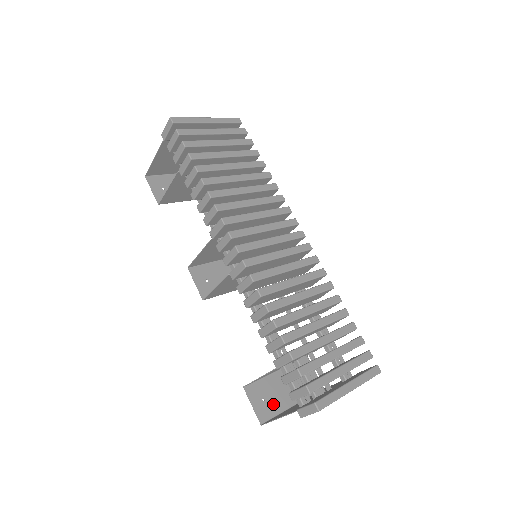
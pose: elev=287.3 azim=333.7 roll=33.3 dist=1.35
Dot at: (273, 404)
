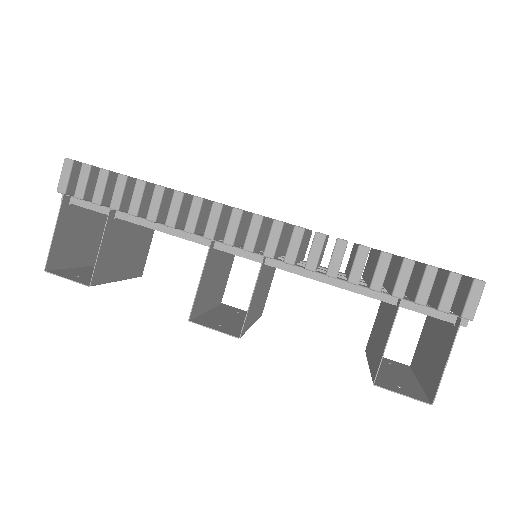
Dot at: (409, 387)
